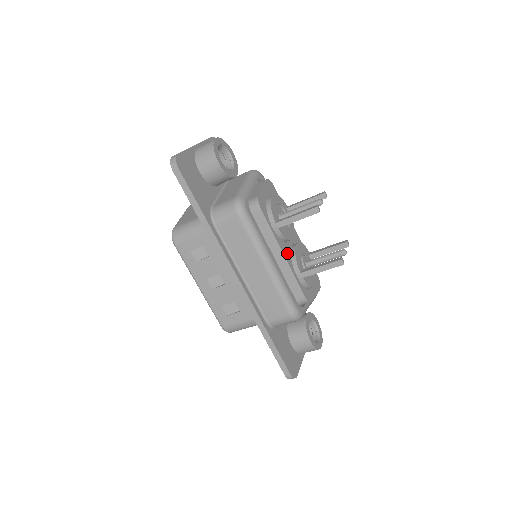
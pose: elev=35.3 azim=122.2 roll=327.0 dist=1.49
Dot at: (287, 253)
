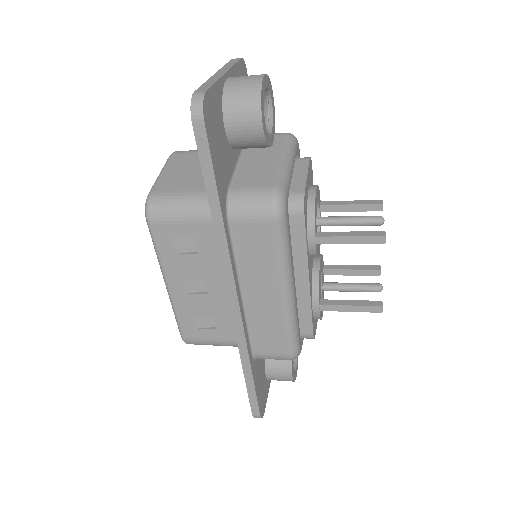
Dot at: (310, 275)
